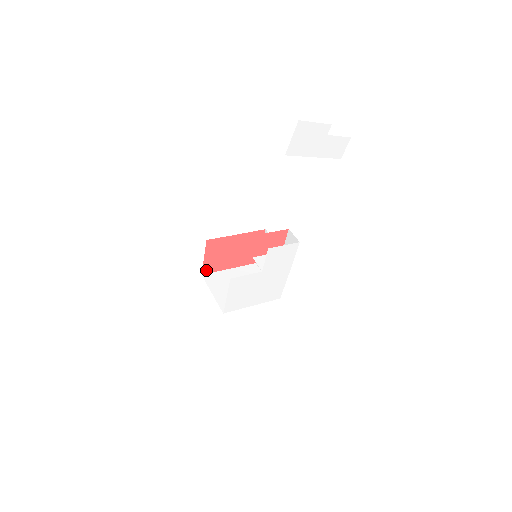
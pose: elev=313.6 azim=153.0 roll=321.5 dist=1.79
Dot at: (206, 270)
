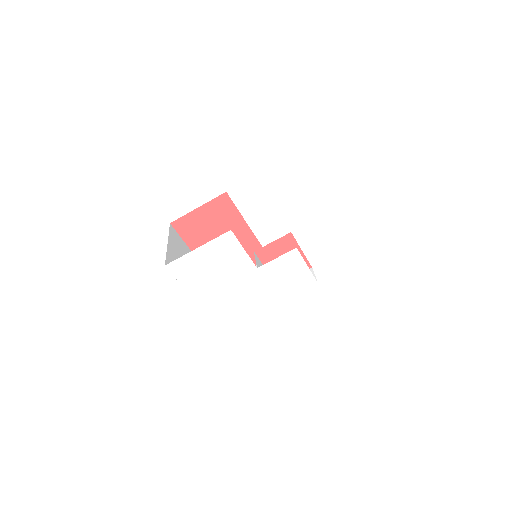
Dot at: (180, 224)
